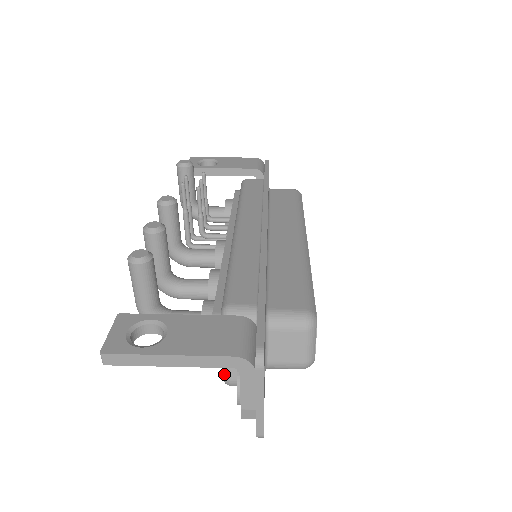
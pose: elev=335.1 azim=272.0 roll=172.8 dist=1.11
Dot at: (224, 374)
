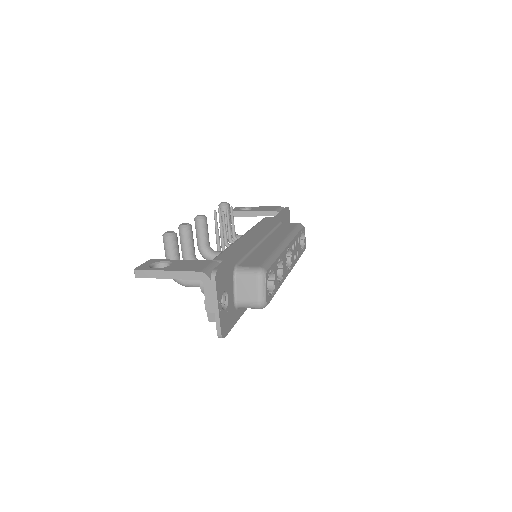
Dot at: occluded
